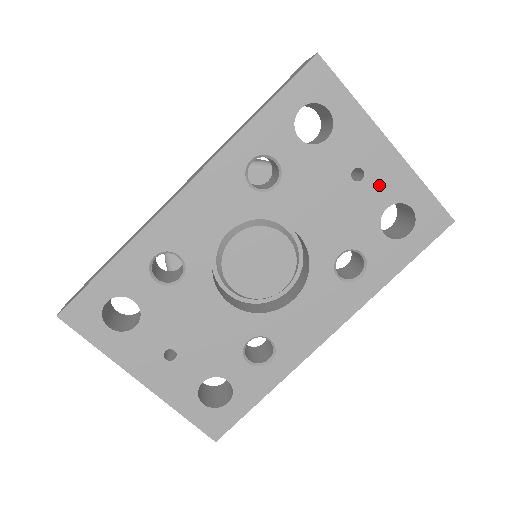
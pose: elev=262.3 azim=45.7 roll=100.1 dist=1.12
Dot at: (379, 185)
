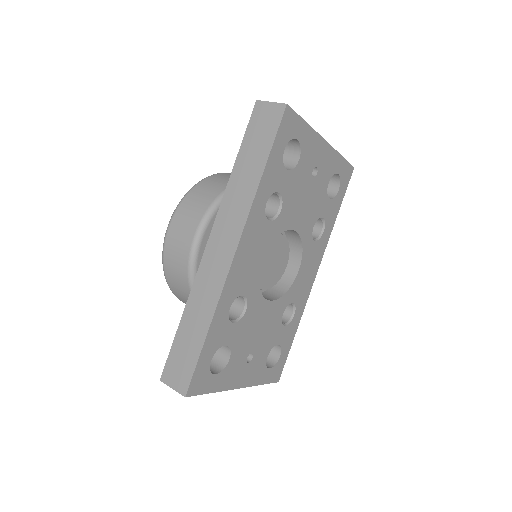
Dot at: (324, 171)
